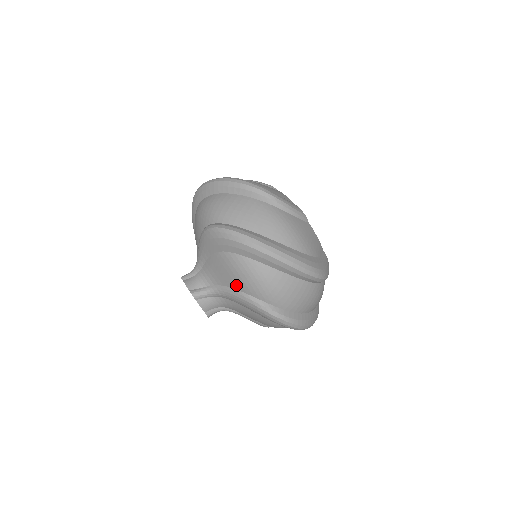
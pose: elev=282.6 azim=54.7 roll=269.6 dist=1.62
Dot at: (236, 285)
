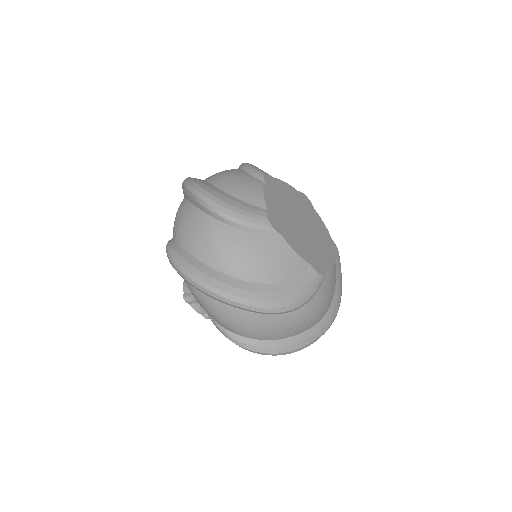
Dot at: occluded
